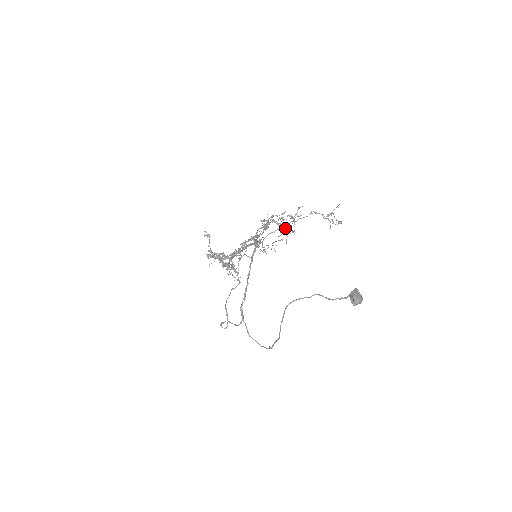
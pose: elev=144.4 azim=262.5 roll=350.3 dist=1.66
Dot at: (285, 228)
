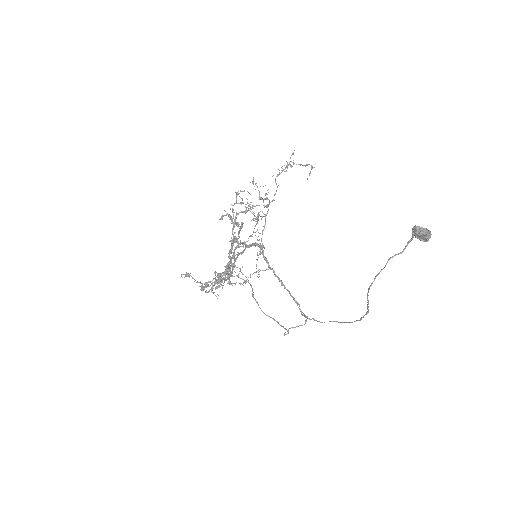
Dot at: occluded
